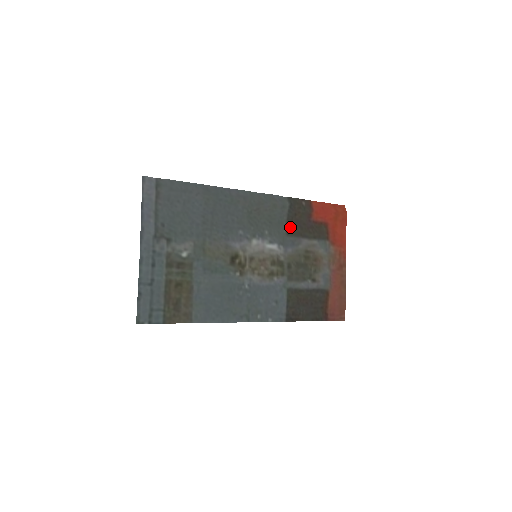
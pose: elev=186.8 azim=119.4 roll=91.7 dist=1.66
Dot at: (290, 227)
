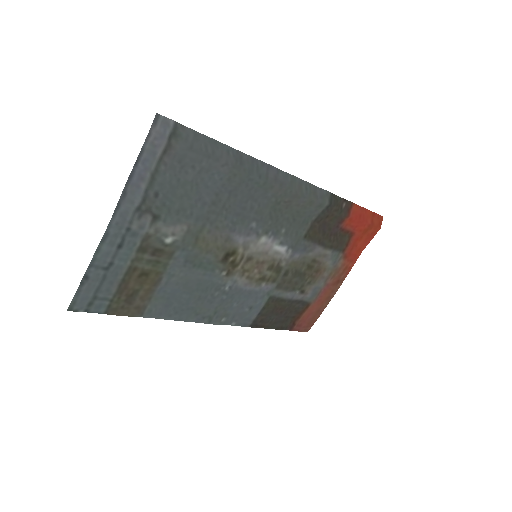
Dot at: (313, 229)
